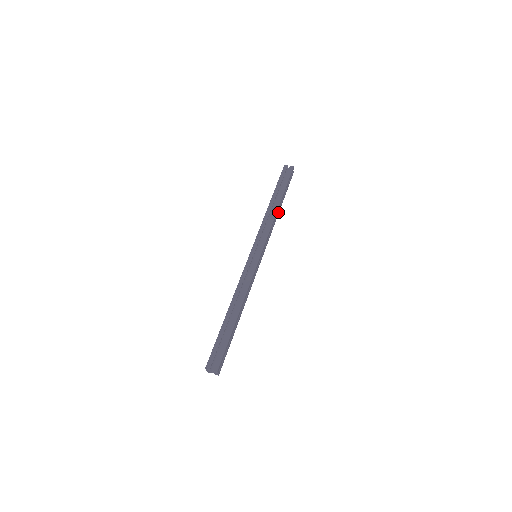
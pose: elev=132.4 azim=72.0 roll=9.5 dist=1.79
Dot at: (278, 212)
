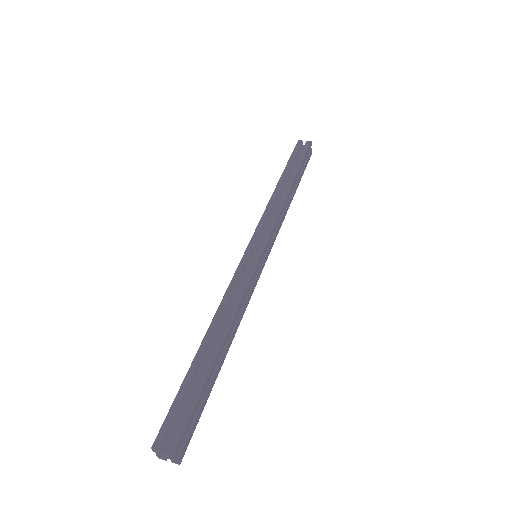
Dot at: (291, 198)
